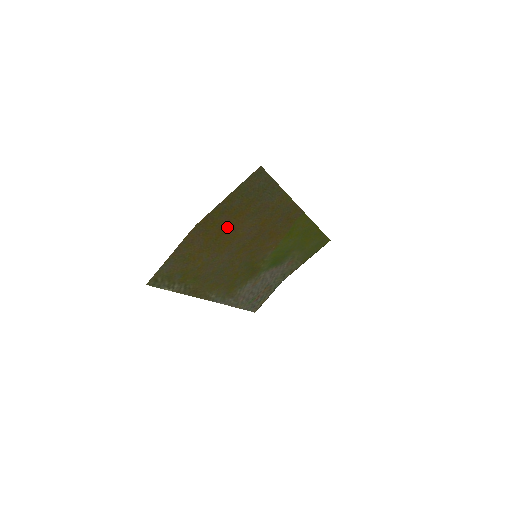
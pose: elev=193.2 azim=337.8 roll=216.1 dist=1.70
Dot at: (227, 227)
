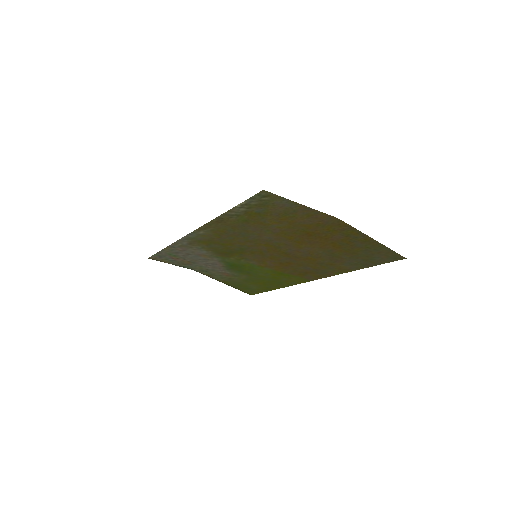
Dot at: (320, 238)
